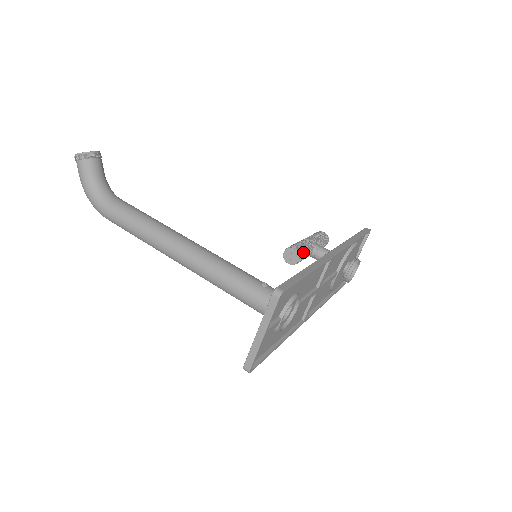
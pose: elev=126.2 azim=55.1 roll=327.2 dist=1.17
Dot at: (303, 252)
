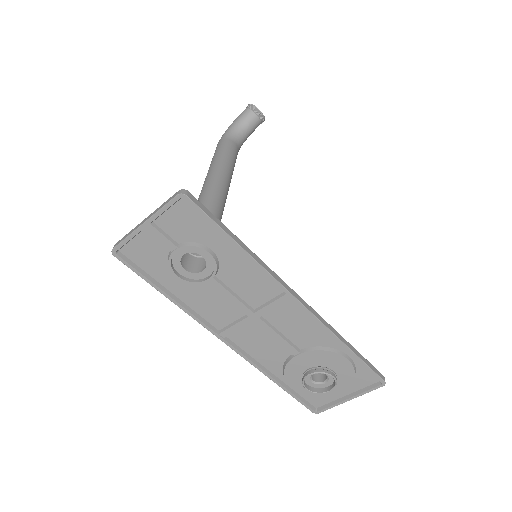
Dot at: occluded
